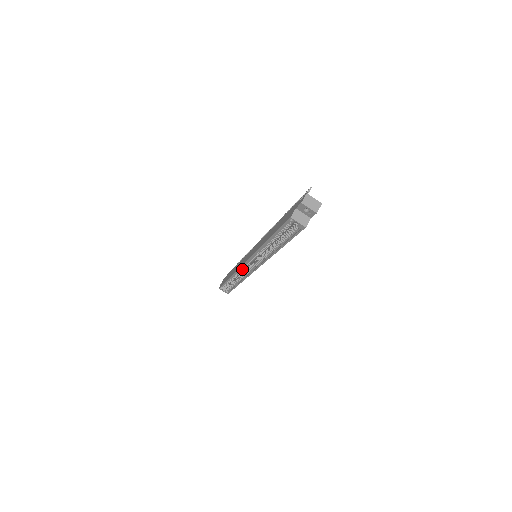
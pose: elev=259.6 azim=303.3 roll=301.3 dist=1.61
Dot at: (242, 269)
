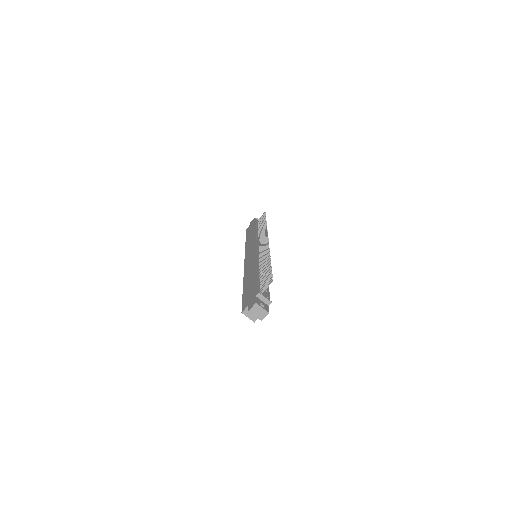
Dot at: occluded
